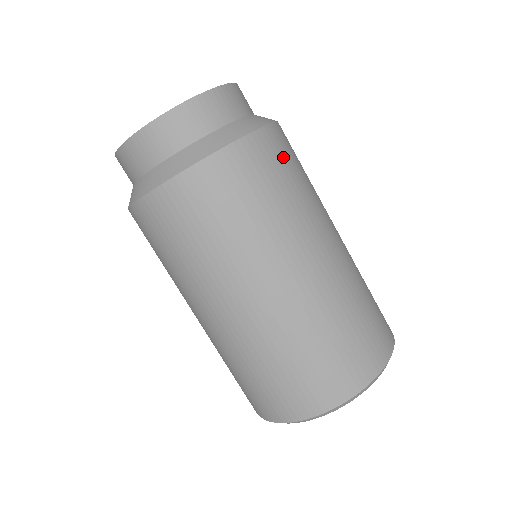
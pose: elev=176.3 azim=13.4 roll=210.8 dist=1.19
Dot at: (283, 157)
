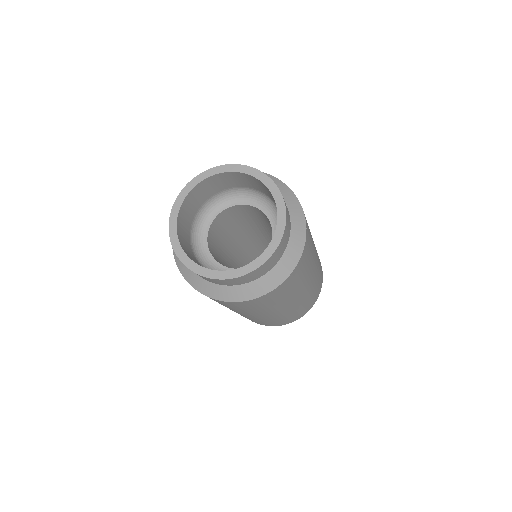
Dot at: occluded
